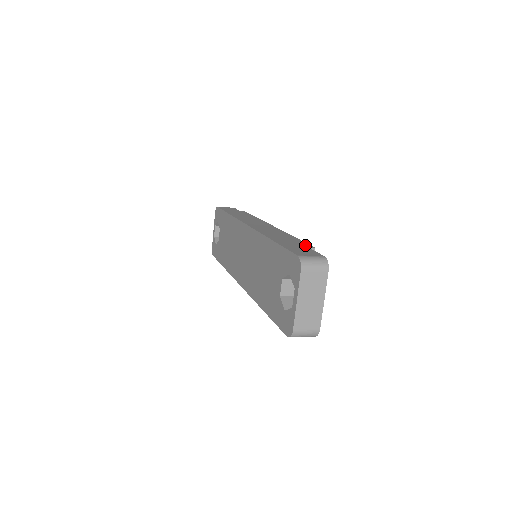
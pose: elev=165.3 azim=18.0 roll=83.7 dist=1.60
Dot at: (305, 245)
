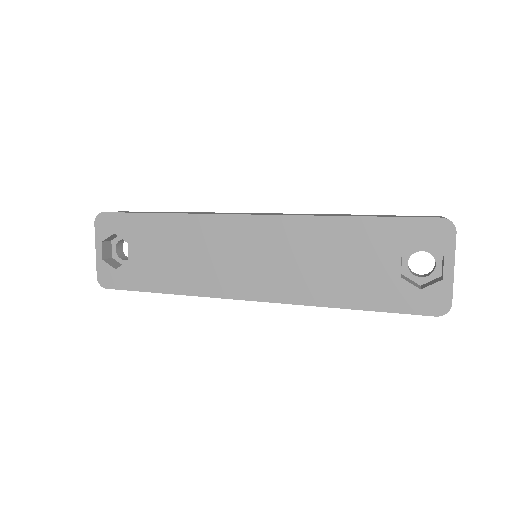
Dot at: (383, 215)
